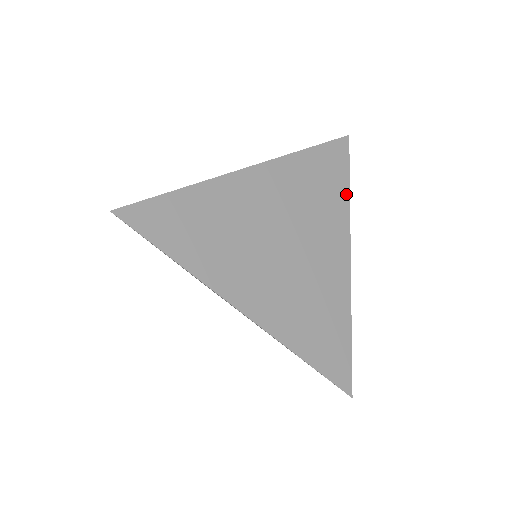
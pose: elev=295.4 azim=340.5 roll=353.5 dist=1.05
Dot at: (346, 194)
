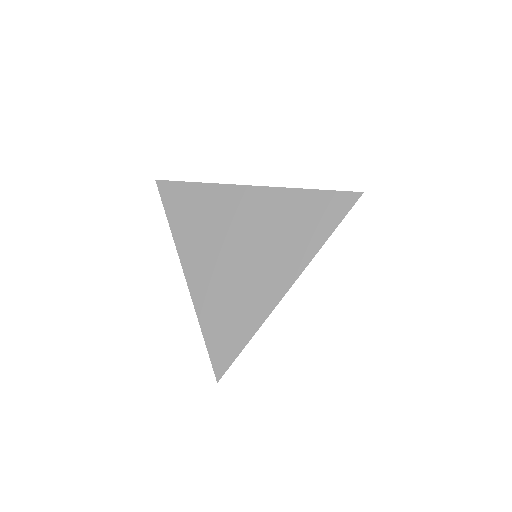
Dot at: (321, 241)
